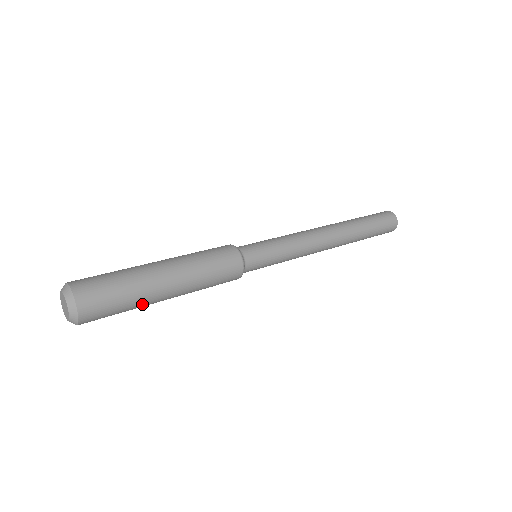
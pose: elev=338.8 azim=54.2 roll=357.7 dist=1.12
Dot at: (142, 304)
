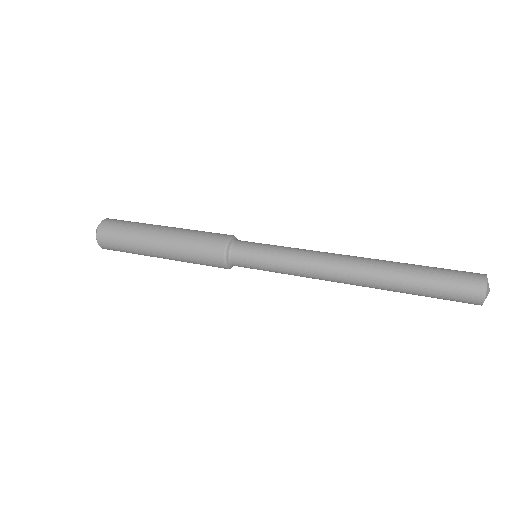
Dot at: (139, 252)
